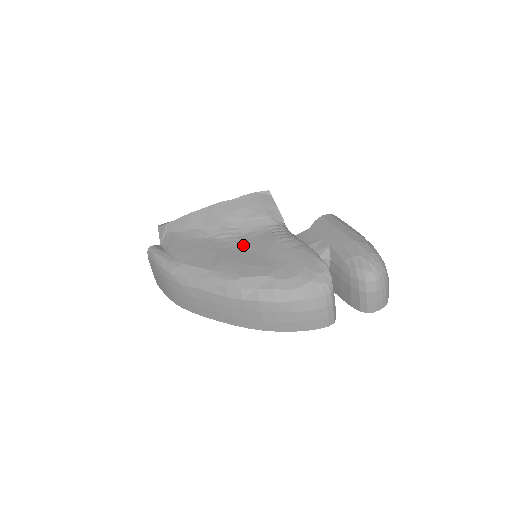
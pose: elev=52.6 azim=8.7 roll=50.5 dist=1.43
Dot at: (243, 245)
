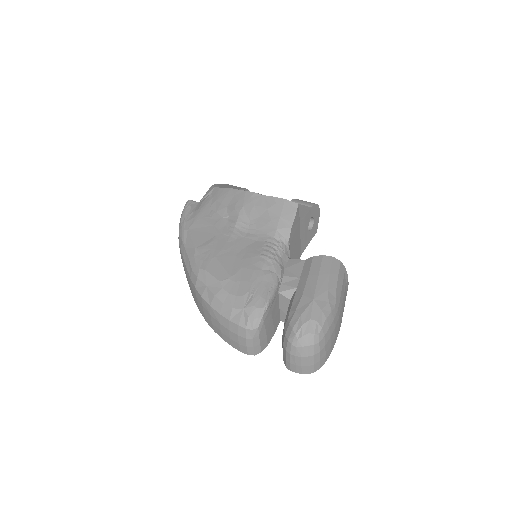
Dot at: (237, 242)
